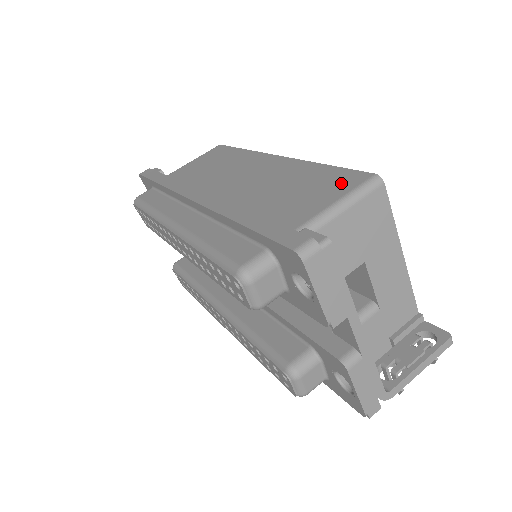
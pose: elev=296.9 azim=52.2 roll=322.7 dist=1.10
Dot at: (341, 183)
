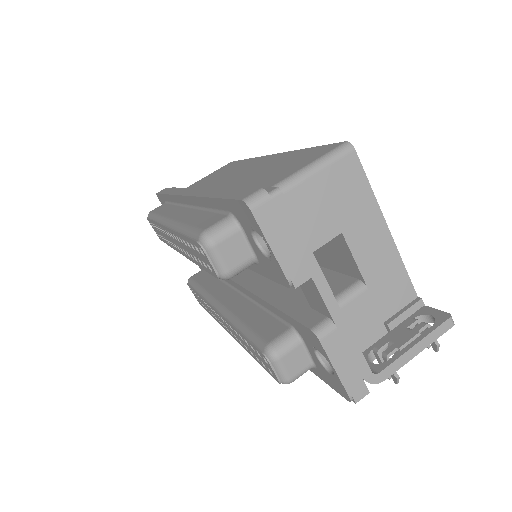
Dot at: (313, 155)
